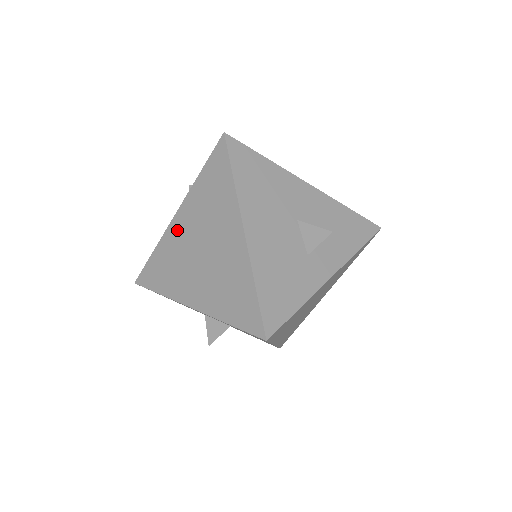
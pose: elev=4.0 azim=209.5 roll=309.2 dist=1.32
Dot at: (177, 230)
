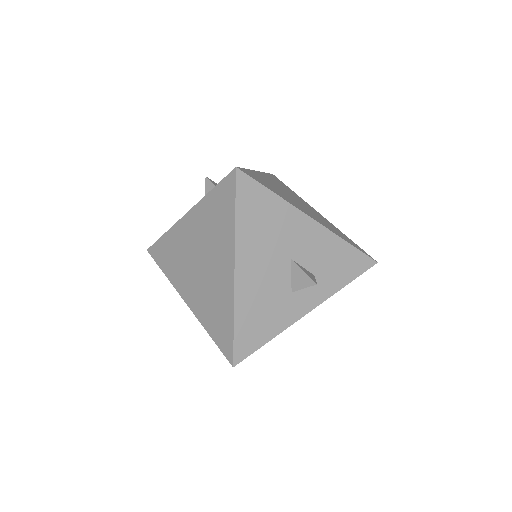
Dot at: (184, 230)
